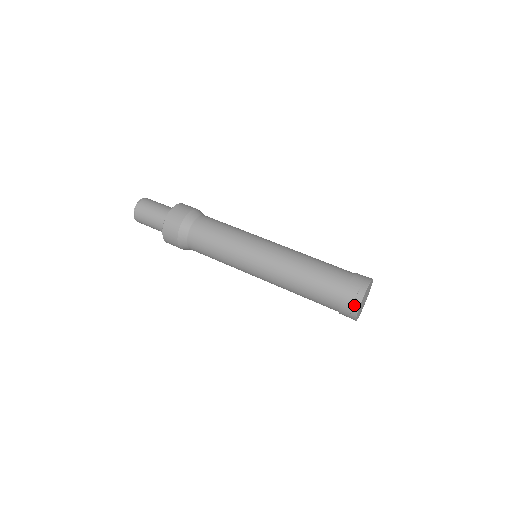
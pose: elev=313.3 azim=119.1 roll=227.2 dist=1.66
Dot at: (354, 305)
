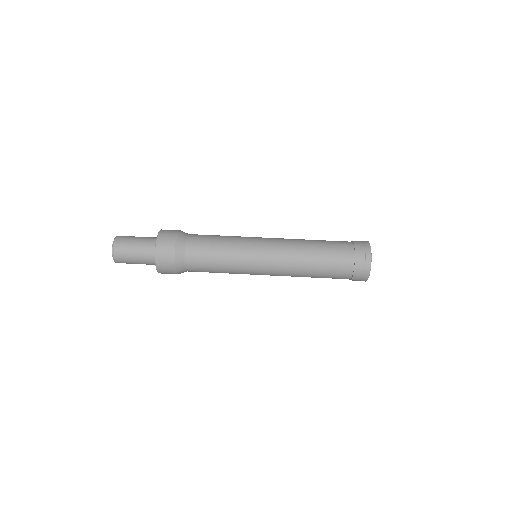
Dot at: (366, 261)
